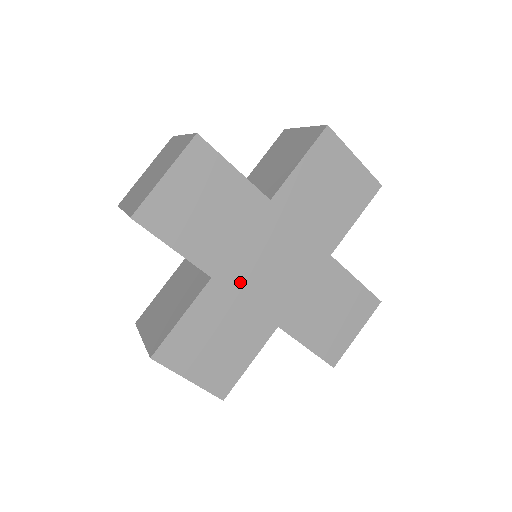
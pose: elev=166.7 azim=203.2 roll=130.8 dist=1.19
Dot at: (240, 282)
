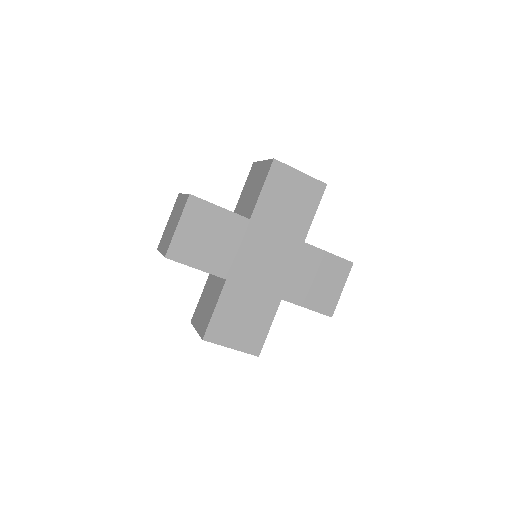
Dot at: (246, 277)
